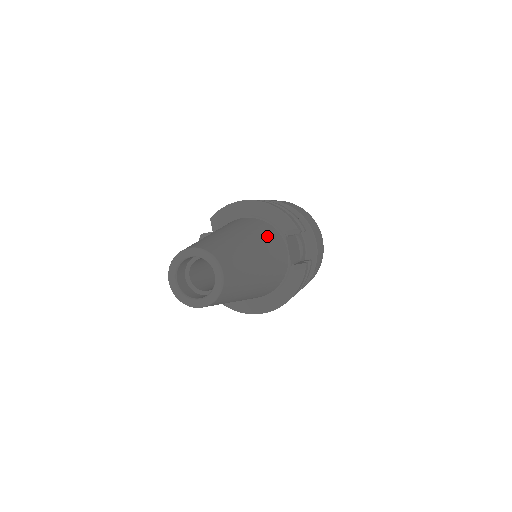
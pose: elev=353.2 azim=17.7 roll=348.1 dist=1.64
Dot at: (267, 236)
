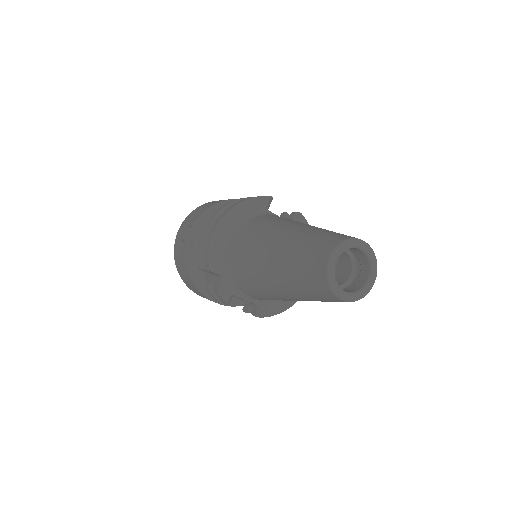
Dot at: (279, 219)
